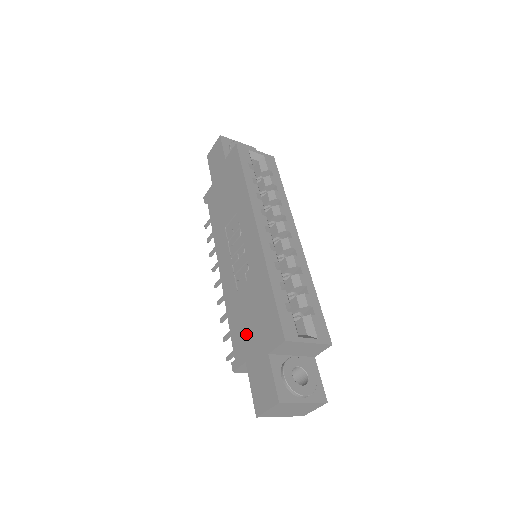
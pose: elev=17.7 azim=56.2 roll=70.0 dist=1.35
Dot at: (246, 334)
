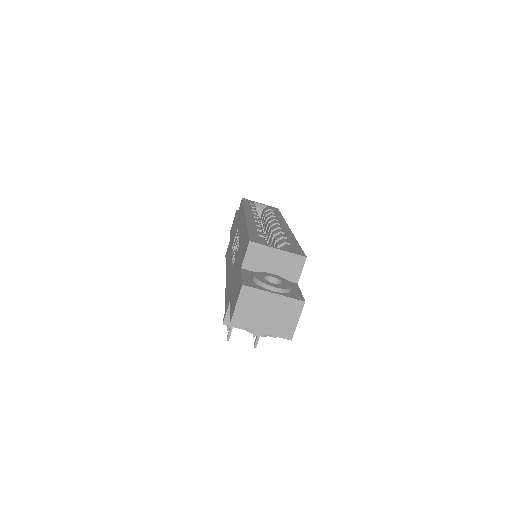
Dot at: (232, 283)
